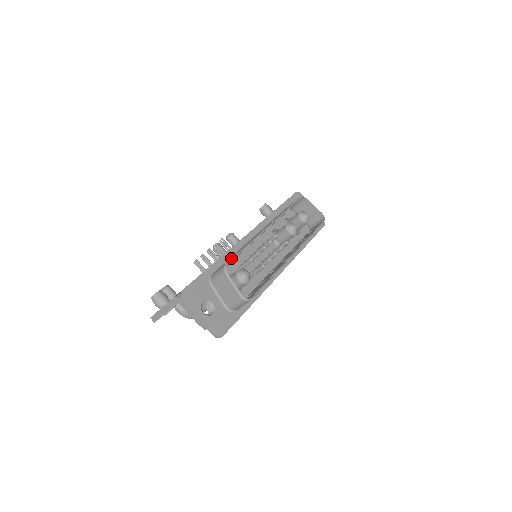
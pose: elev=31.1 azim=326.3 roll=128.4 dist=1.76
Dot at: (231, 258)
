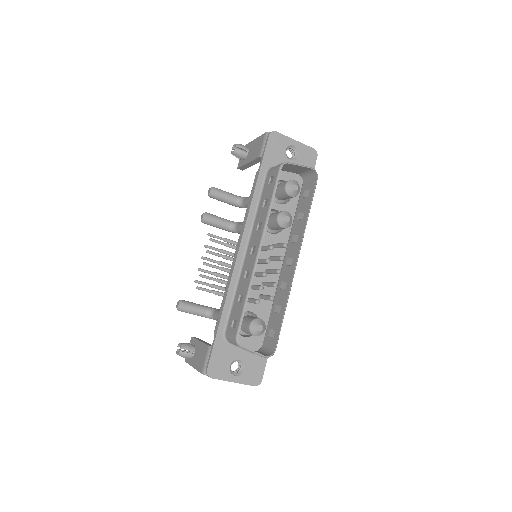
Dot at: (238, 324)
